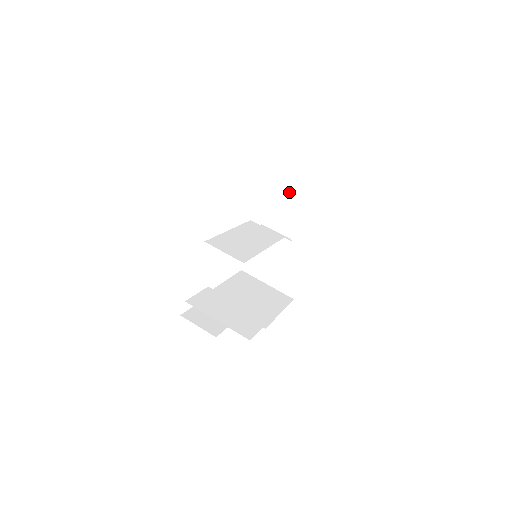
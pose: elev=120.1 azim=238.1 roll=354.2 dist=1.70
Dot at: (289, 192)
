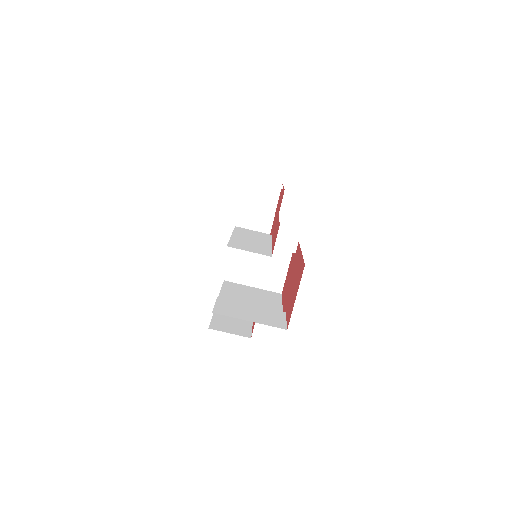
Dot at: (258, 195)
